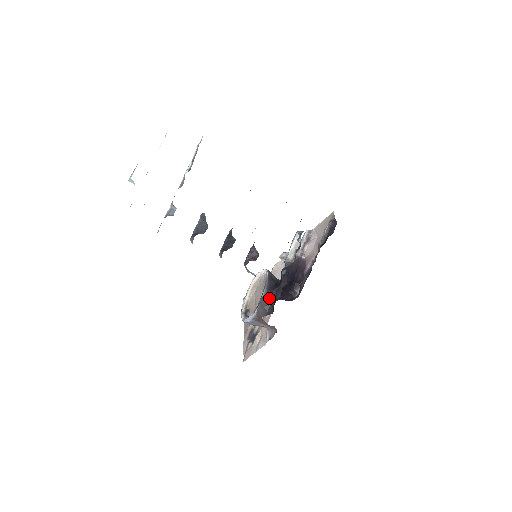
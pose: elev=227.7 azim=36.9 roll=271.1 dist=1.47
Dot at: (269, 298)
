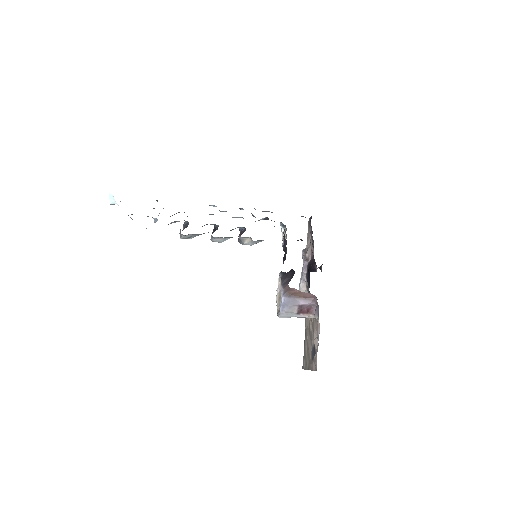
Dot at: (287, 273)
